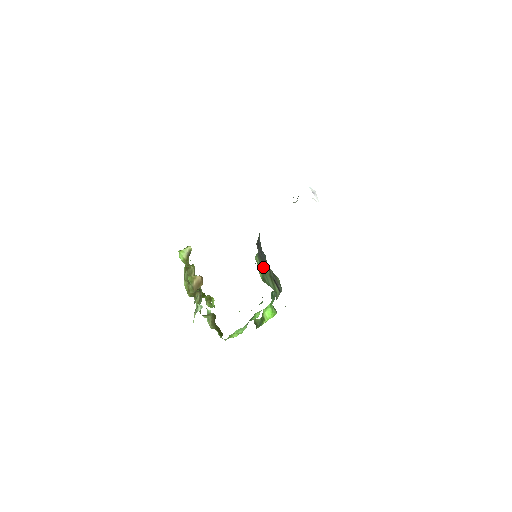
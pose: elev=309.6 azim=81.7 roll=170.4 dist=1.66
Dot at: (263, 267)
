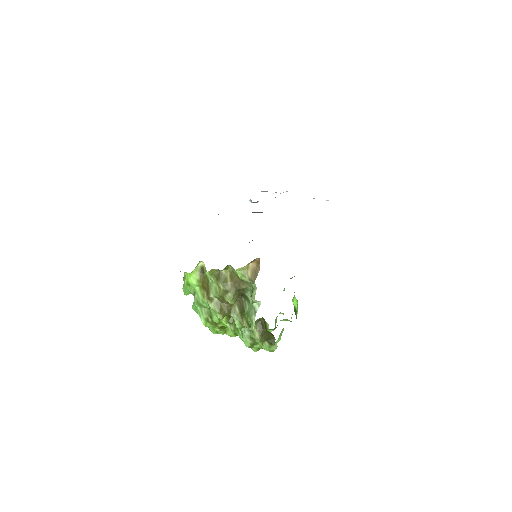
Dot at: occluded
